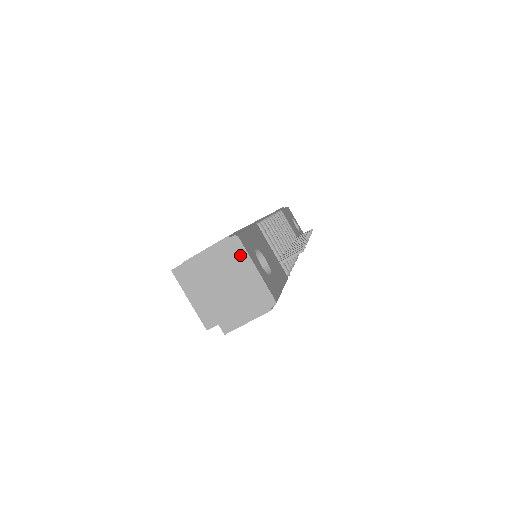
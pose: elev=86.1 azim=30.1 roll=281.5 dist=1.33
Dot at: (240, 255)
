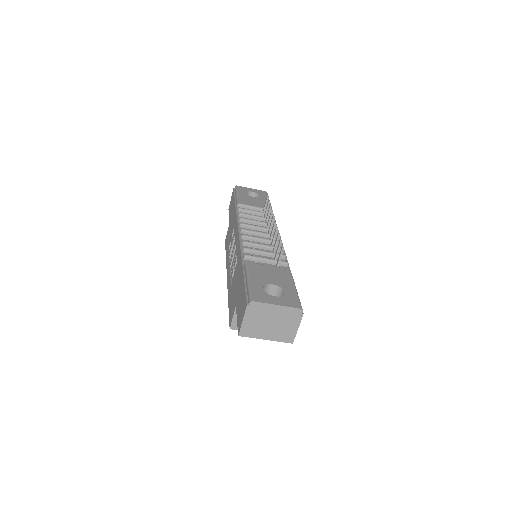
Dot at: (262, 307)
